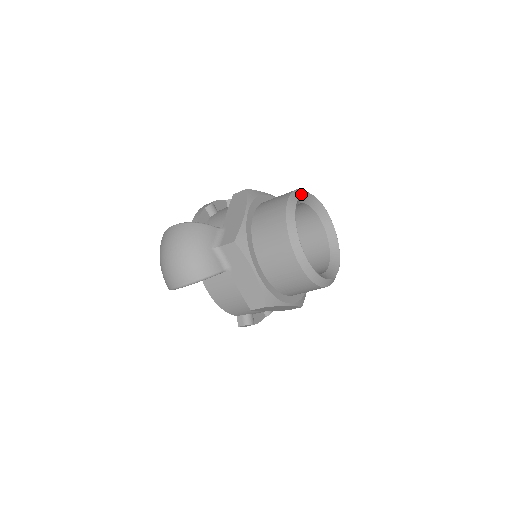
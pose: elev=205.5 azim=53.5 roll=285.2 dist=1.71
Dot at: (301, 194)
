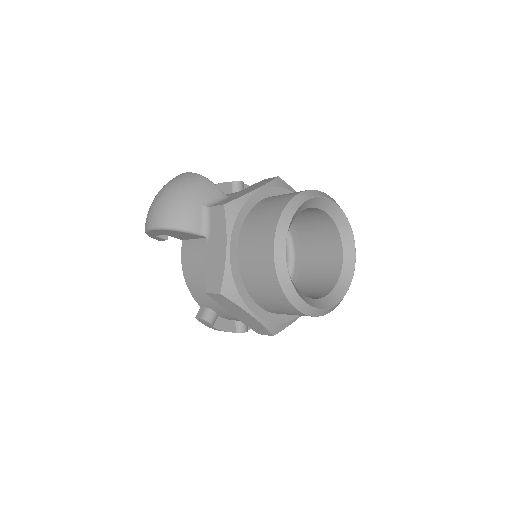
Dot at: (326, 197)
